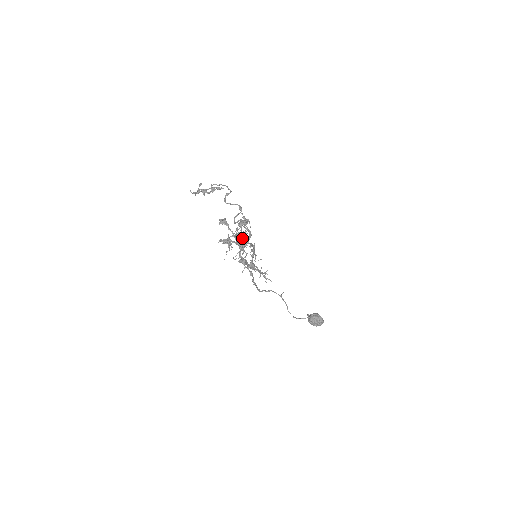
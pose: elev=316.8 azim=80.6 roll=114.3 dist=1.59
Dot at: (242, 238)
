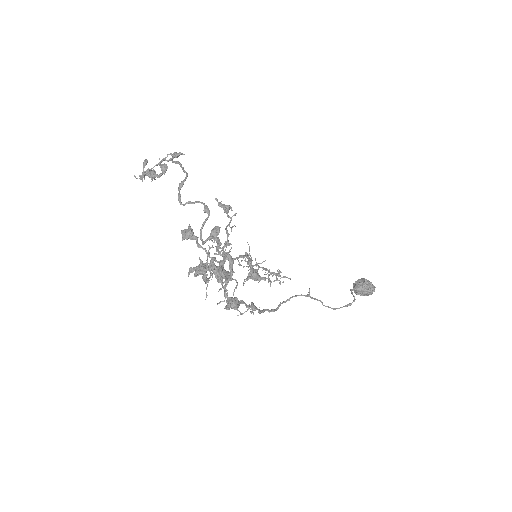
Dot at: (221, 265)
